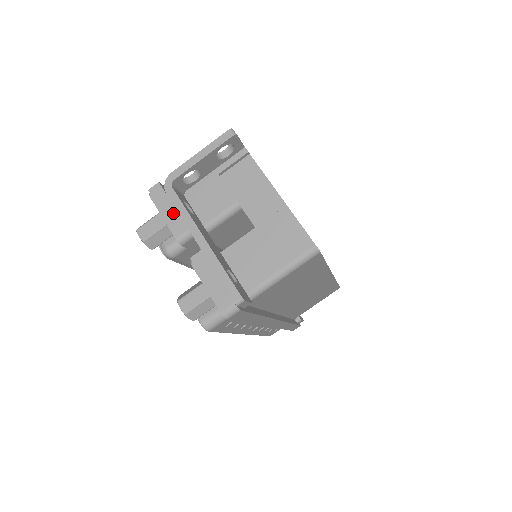
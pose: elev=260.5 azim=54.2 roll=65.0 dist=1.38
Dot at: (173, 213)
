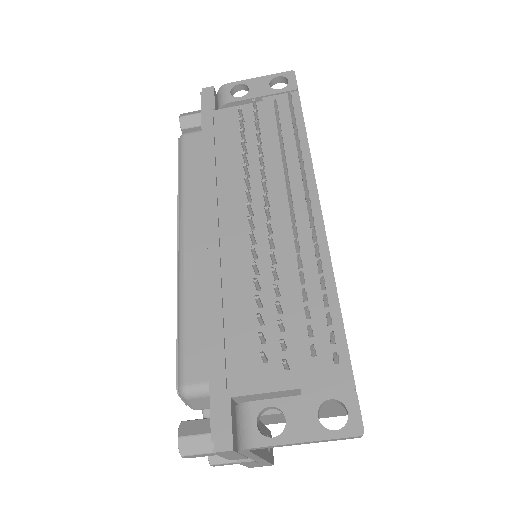
Dot at: (238, 457)
